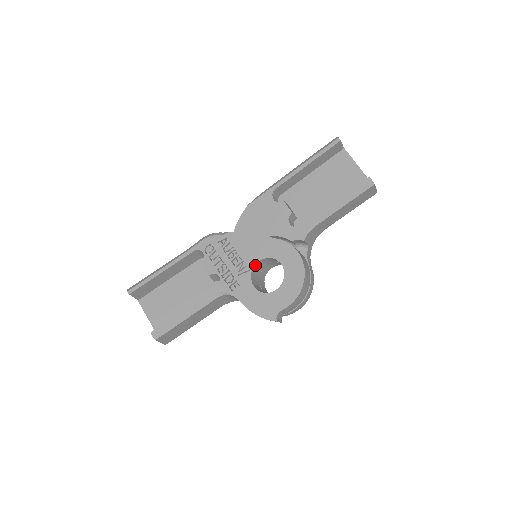
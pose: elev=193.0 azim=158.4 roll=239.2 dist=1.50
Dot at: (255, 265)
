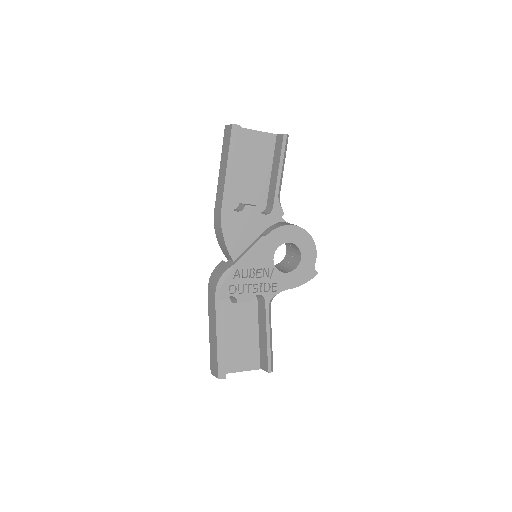
Dot at: (273, 262)
